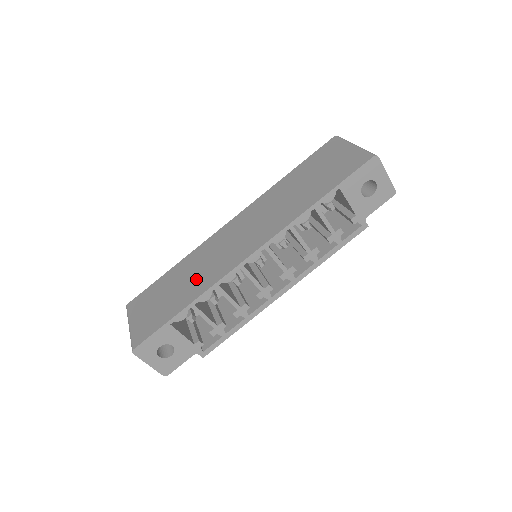
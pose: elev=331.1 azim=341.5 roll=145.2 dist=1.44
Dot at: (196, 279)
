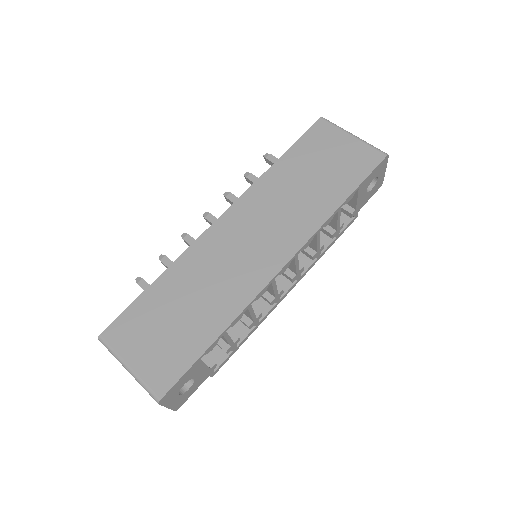
Dot at: (213, 298)
